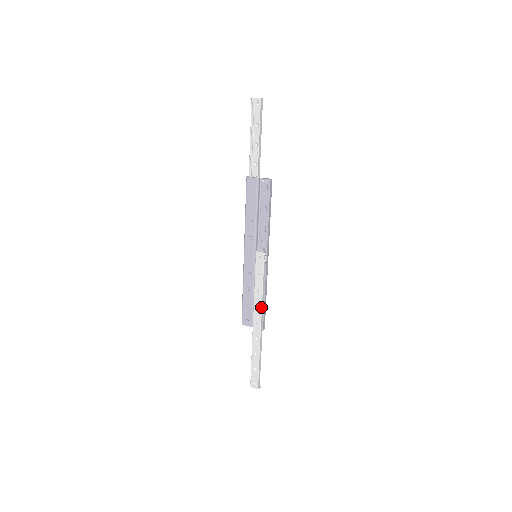
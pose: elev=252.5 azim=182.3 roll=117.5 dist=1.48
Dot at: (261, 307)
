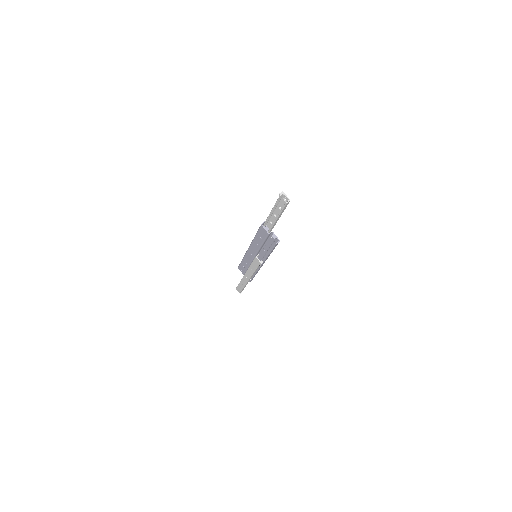
Dot at: (251, 276)
